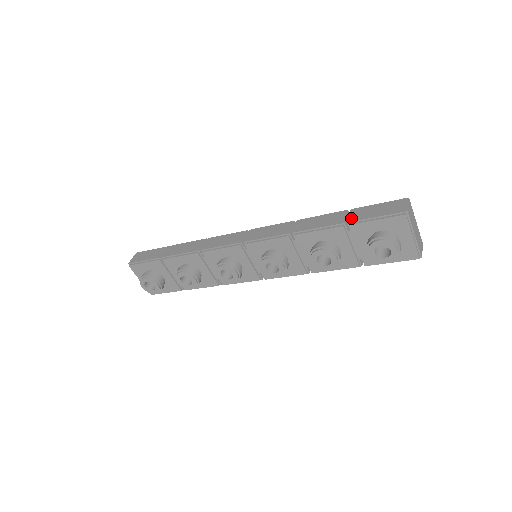
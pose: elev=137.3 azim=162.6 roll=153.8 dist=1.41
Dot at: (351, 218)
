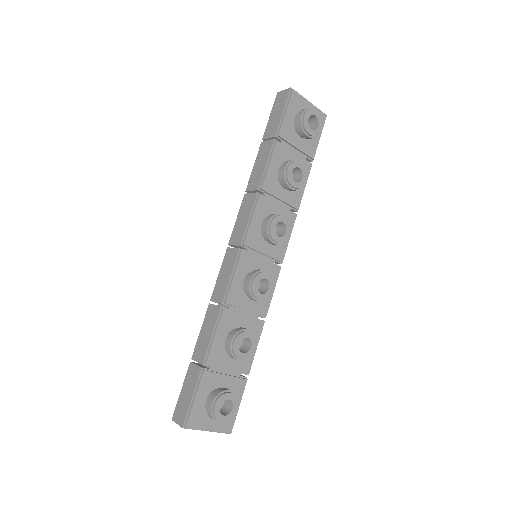
Dot at: (272, 134)
